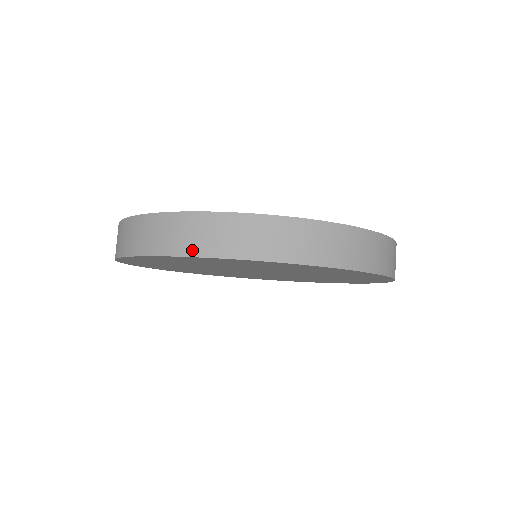
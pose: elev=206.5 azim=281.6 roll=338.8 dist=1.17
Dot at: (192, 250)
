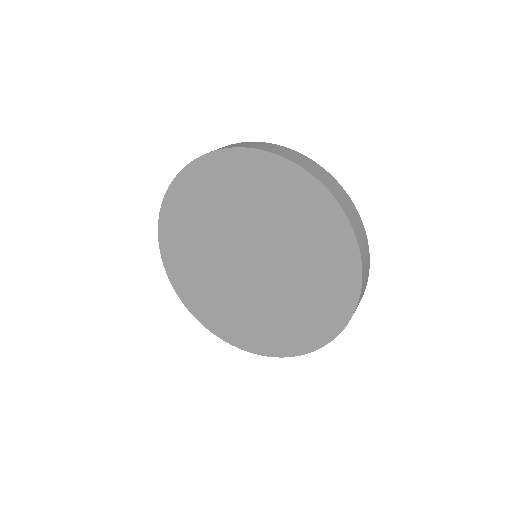
Dot at: (309, 170)
